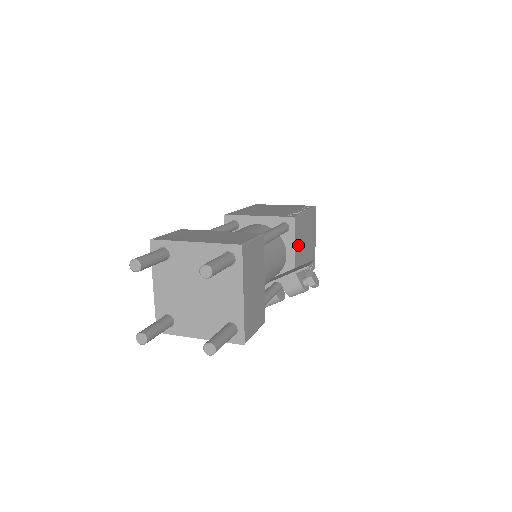
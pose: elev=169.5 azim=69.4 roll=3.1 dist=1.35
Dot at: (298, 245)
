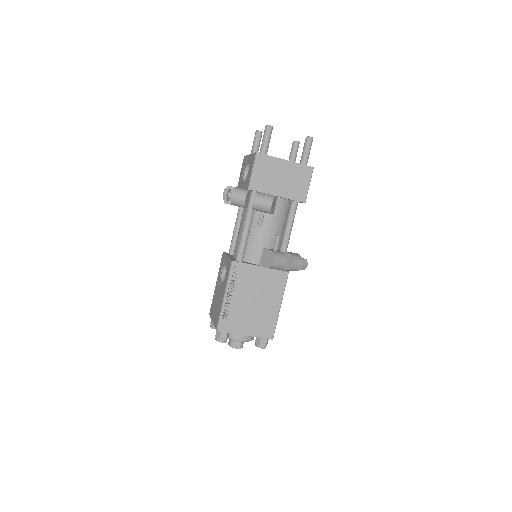
Dot at: occluded
